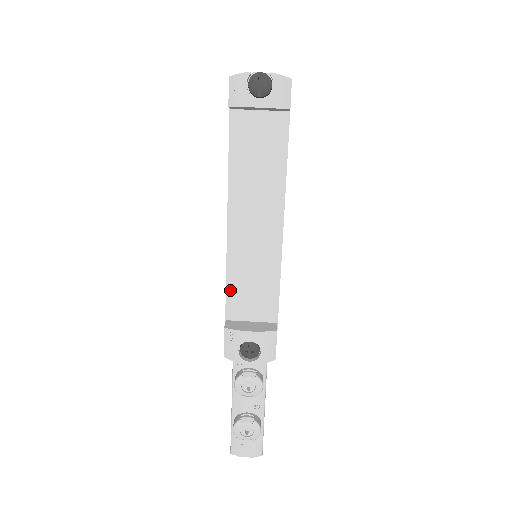
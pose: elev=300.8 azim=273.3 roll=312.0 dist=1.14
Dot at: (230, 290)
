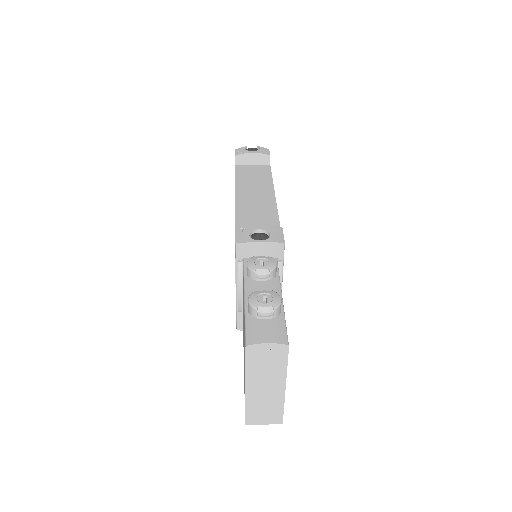
Dot at: (238, 223)
